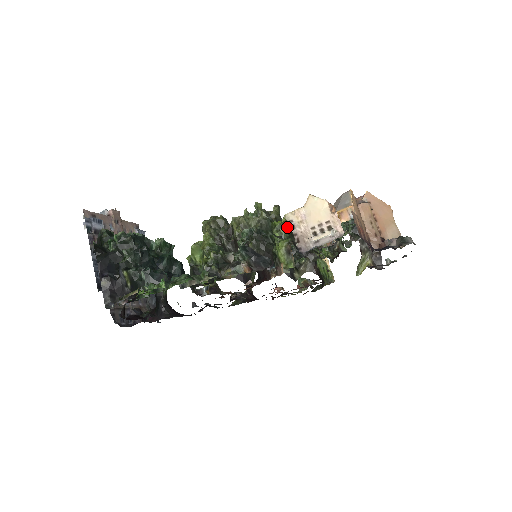
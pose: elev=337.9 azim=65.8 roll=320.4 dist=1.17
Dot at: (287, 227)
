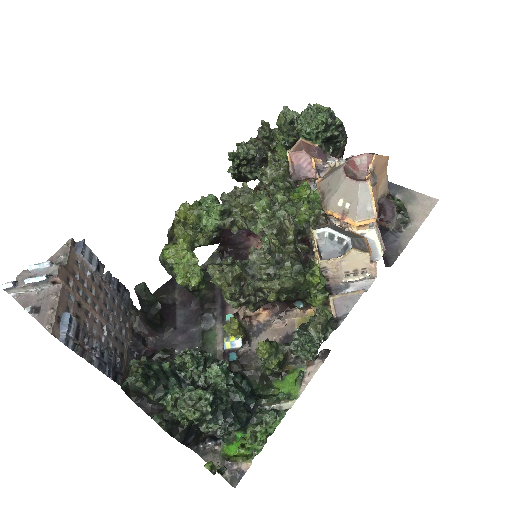
Dot at: (324, 282)
